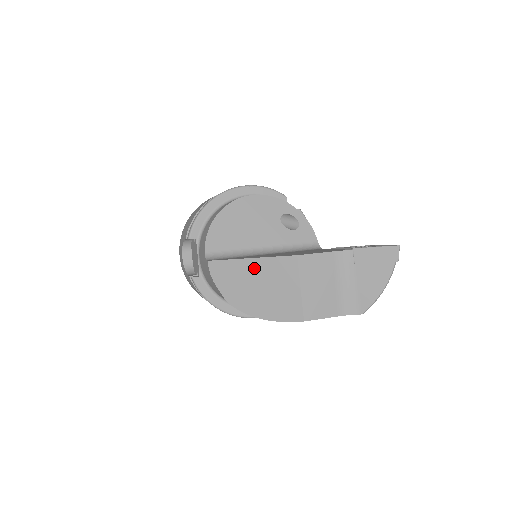
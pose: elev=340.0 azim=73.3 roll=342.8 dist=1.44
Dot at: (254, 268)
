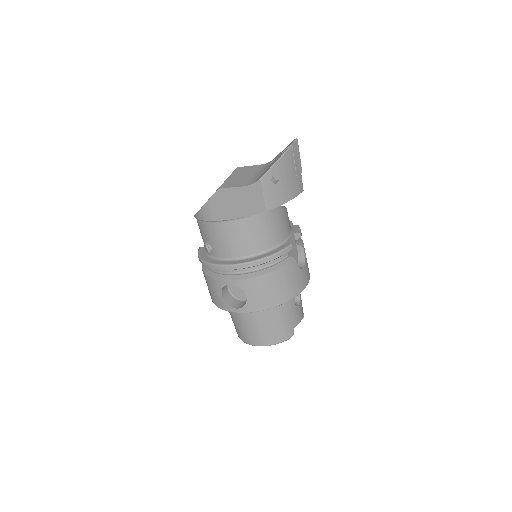
Dot at: (216, 190)
